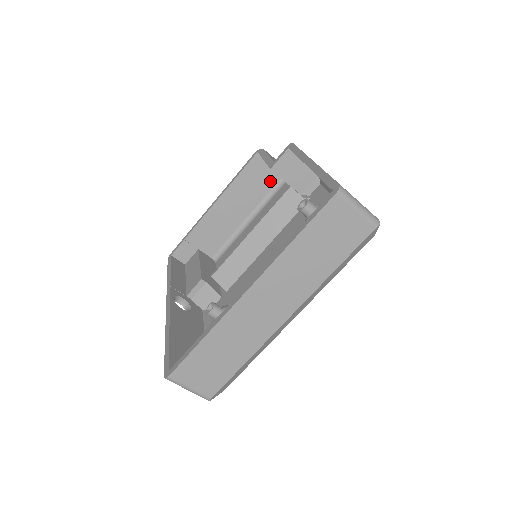
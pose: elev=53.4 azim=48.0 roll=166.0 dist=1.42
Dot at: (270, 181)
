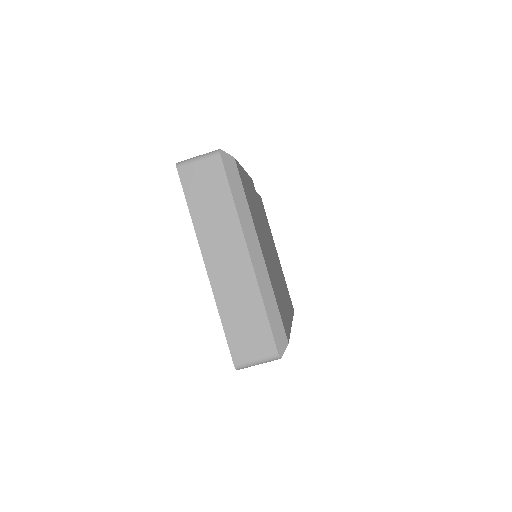
Dot at: occluded
